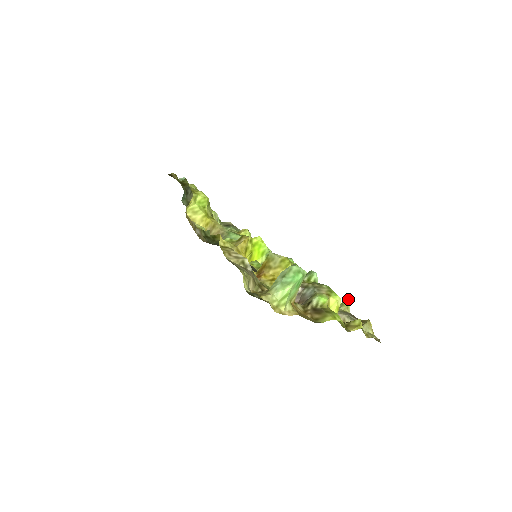
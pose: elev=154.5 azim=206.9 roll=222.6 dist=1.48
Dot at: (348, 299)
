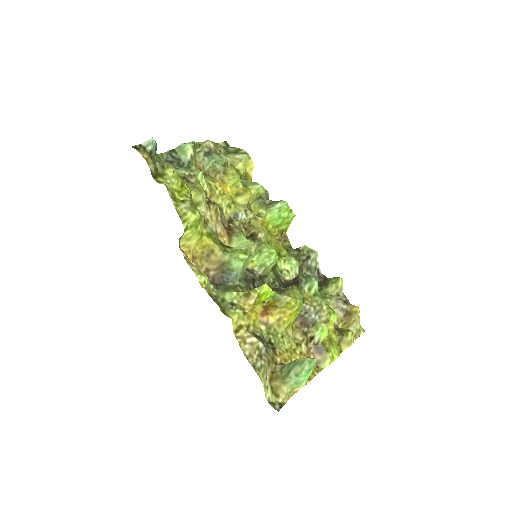
Dot at: (342, 279)
